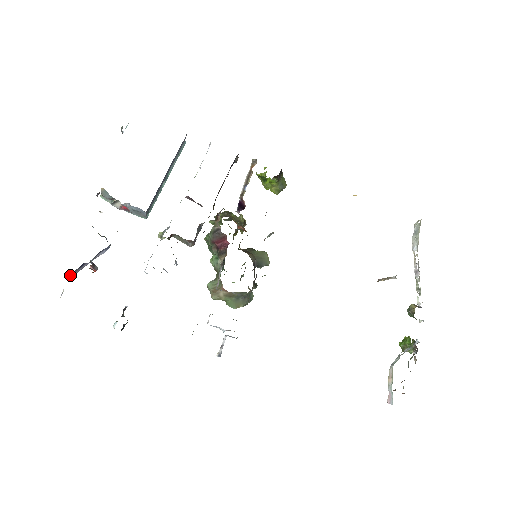
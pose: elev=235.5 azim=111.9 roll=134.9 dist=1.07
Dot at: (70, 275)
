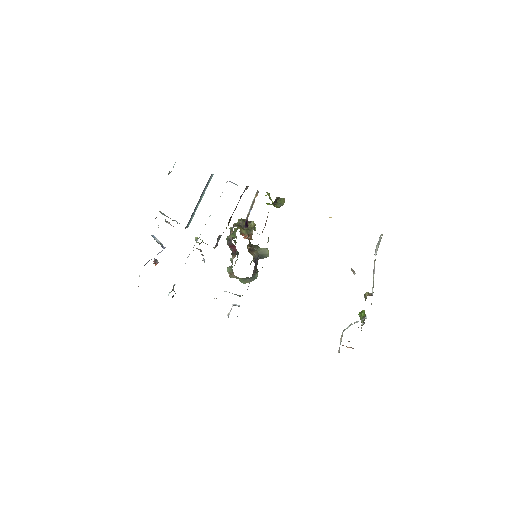
Dot at: occluded
